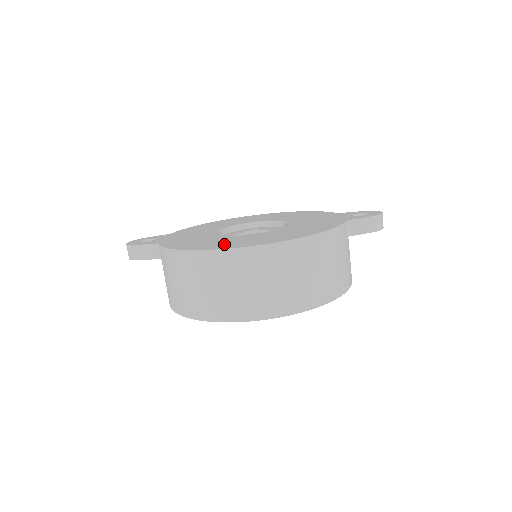
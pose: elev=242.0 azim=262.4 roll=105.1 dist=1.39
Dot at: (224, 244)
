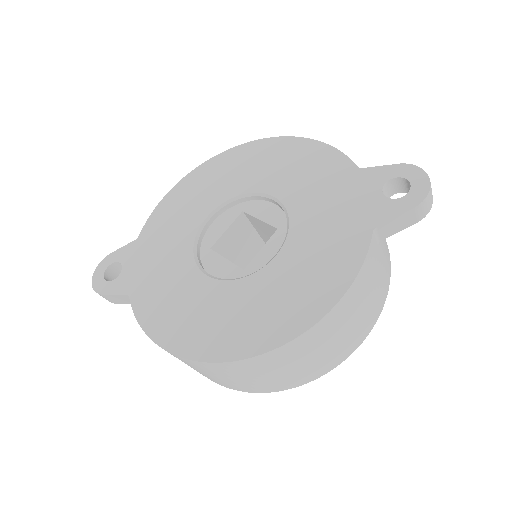
Dot at: (210, 334)
